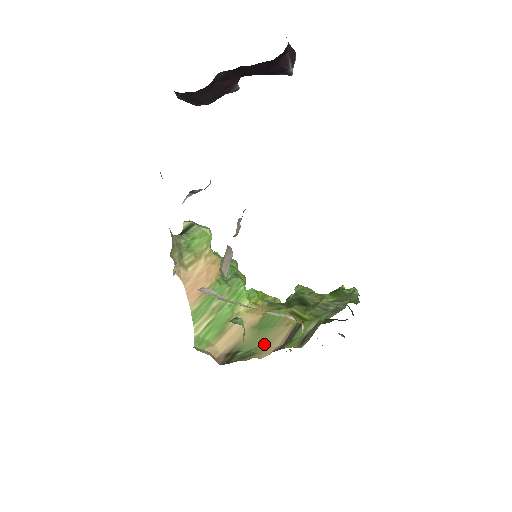
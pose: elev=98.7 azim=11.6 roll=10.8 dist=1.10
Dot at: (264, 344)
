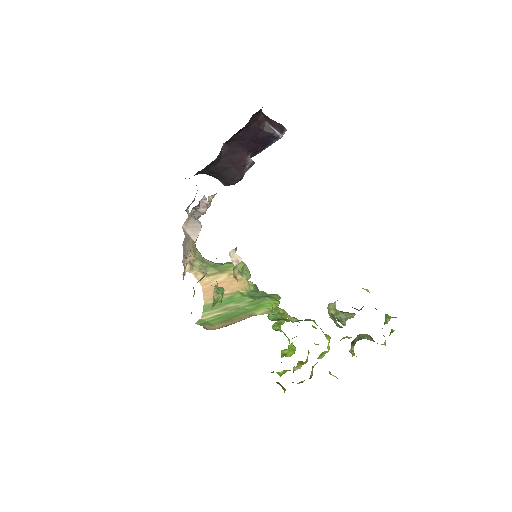
Dot at: occluded
